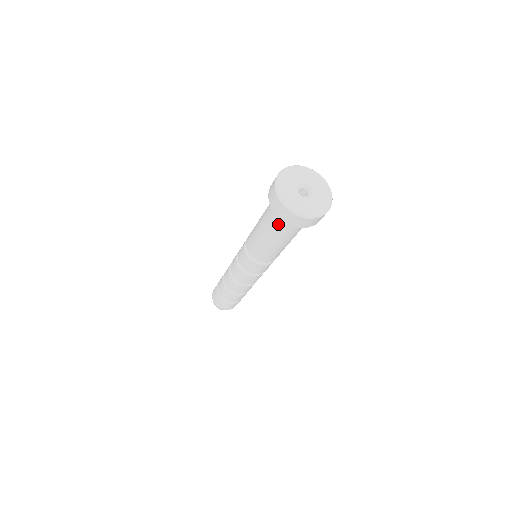
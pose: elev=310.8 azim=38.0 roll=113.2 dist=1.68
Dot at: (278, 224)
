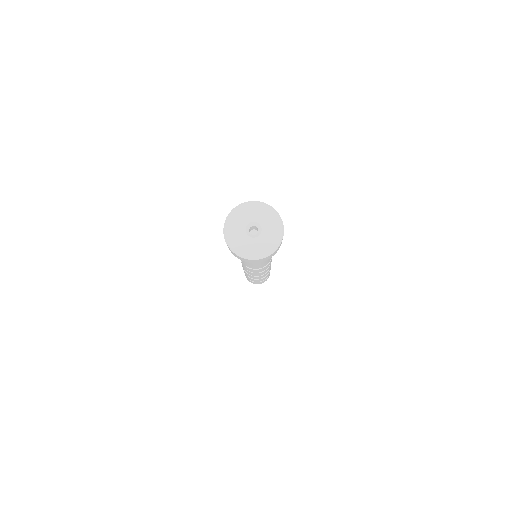
Dot at: occluded
